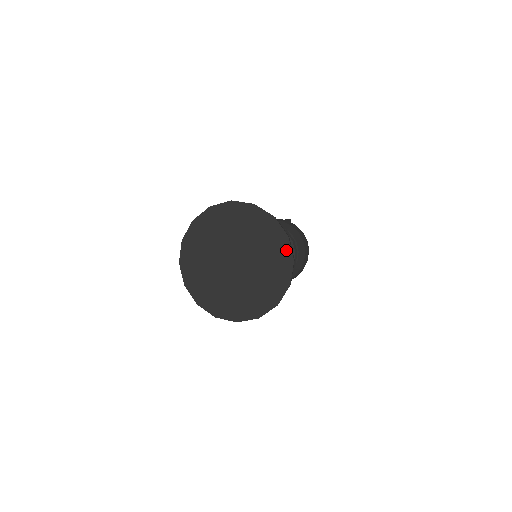
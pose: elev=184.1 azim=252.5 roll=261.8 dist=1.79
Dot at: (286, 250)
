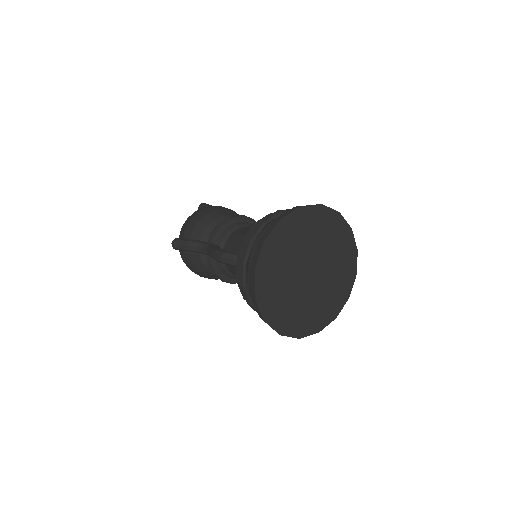
Dot at: (353, 263)
